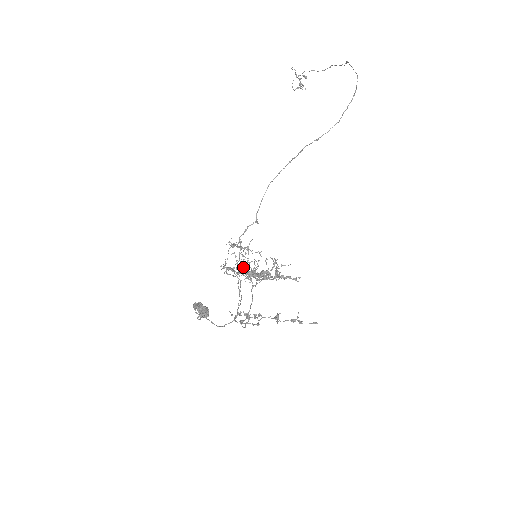
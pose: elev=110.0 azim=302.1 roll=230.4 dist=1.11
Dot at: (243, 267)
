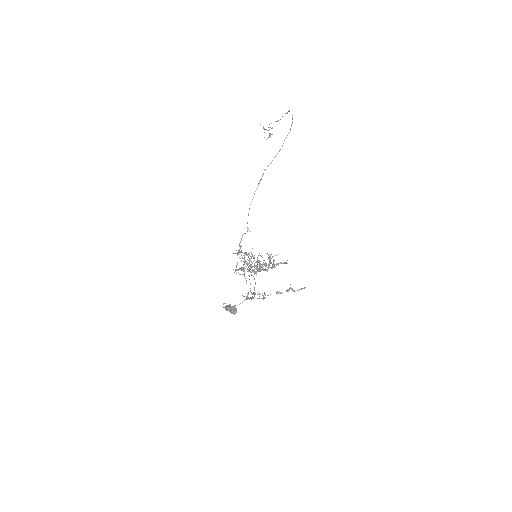
Dot at: occluded
